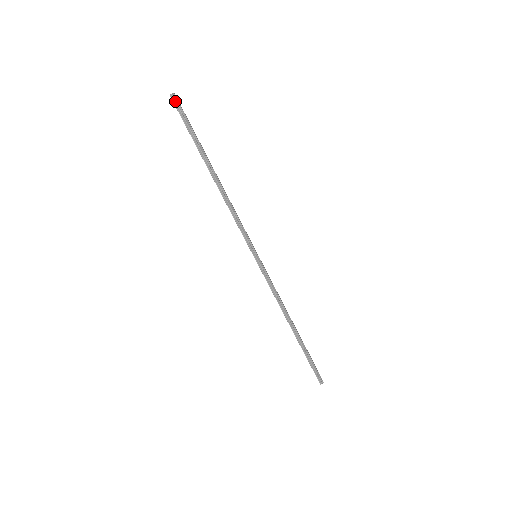
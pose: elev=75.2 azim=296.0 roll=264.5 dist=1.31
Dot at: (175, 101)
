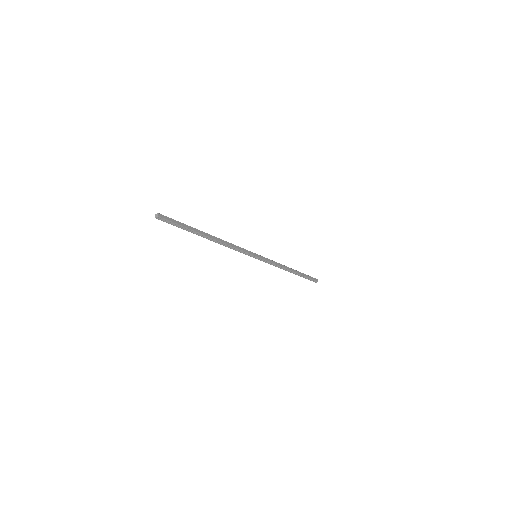
Dot at: (161, 219)
